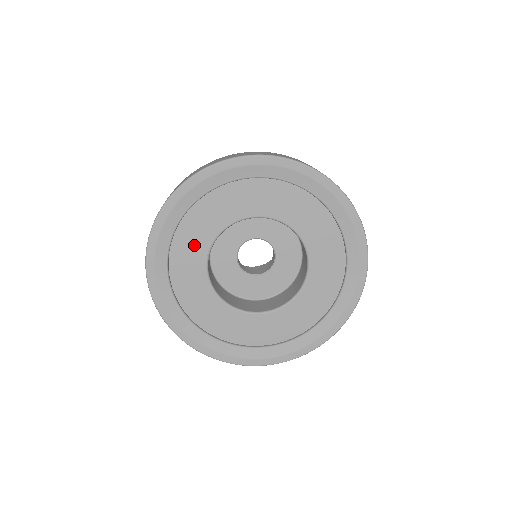
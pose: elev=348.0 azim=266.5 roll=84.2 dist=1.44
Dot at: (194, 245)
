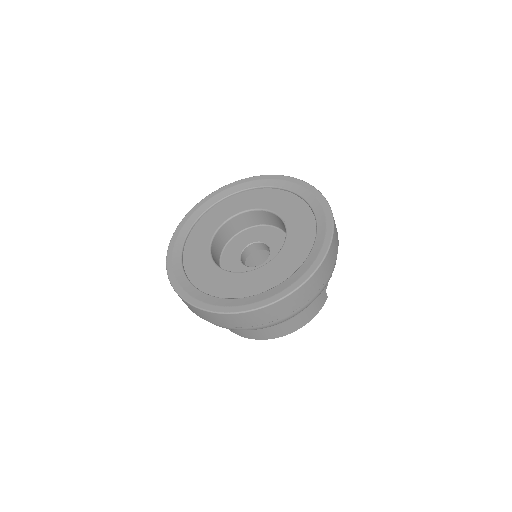
Dot at: (212, 222)
